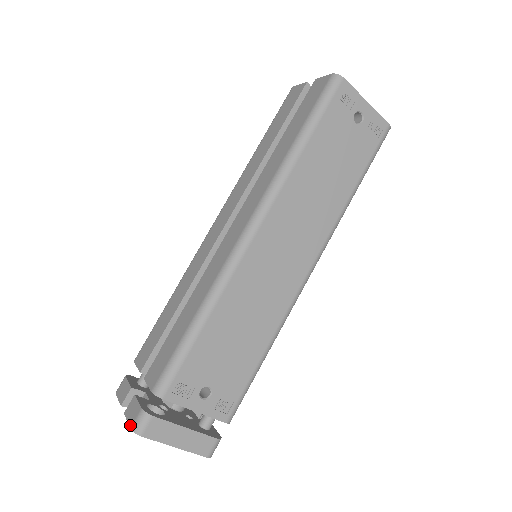
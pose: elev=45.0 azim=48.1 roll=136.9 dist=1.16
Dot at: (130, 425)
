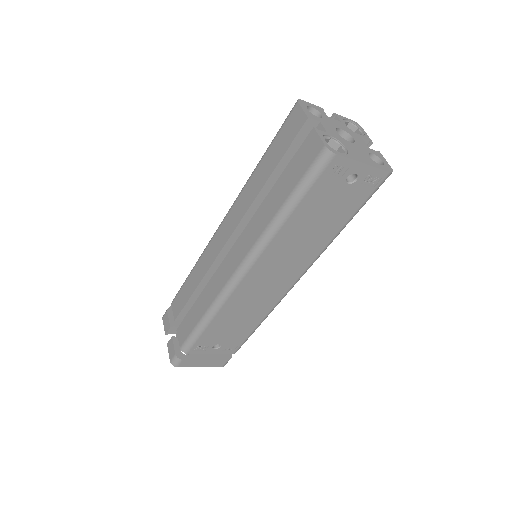
Dot at: (170, 359)
